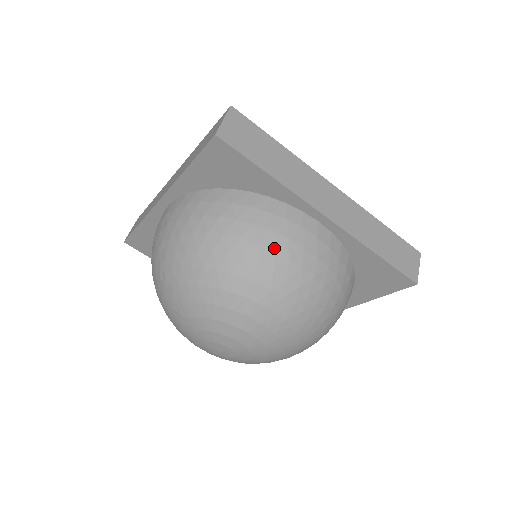
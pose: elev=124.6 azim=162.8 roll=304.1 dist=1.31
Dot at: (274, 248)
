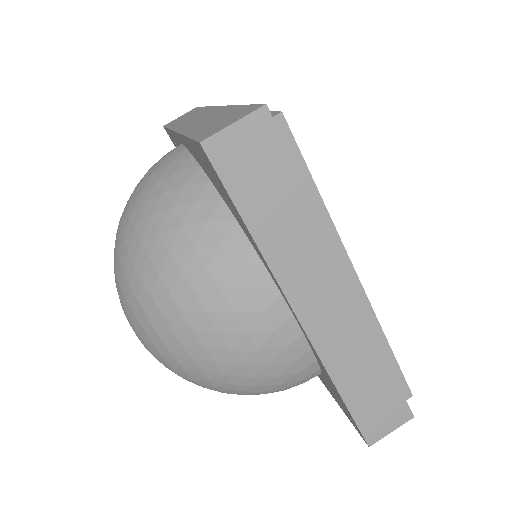
Dot at: (208, 310)
